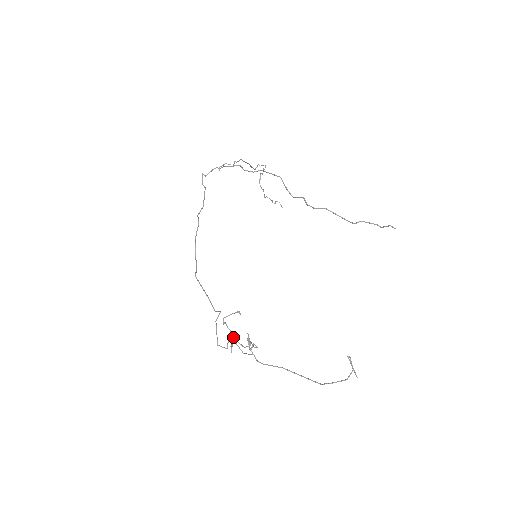
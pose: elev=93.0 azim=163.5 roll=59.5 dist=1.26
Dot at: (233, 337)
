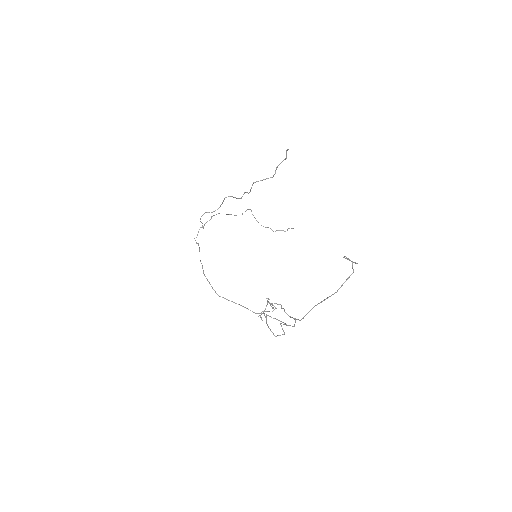
Dot at: occluded
